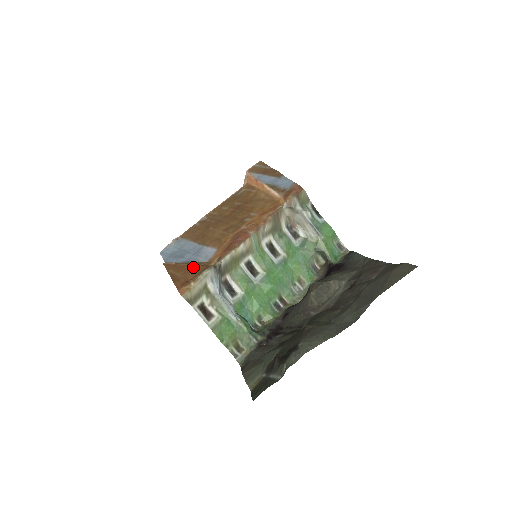
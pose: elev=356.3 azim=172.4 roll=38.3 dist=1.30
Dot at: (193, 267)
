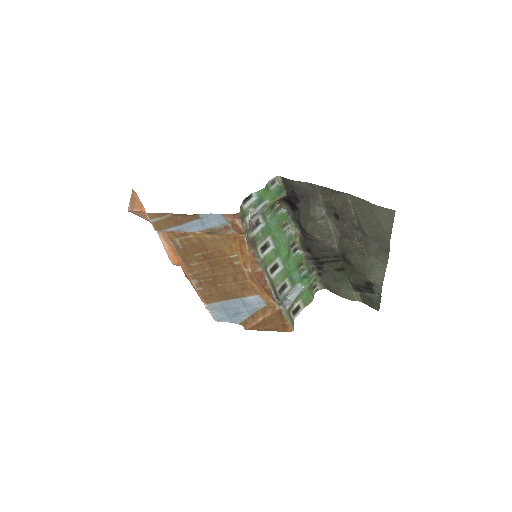
Dot at: (271, 318)
